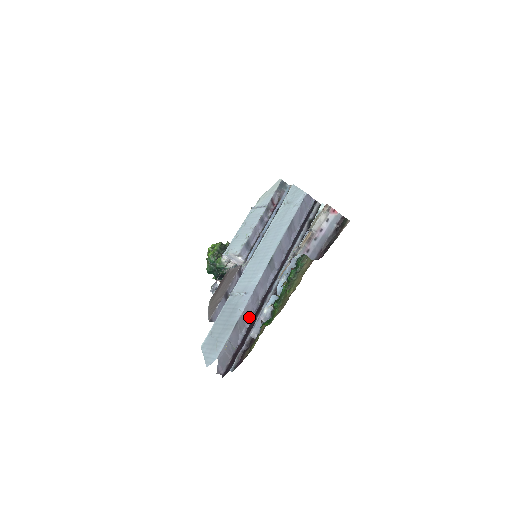
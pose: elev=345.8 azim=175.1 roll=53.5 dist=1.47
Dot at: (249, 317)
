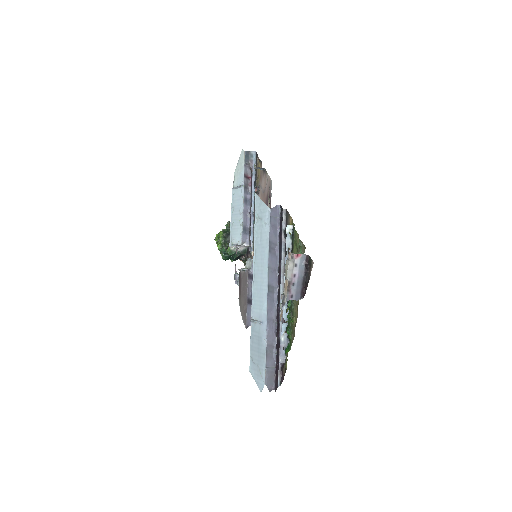
Dot at: (273, 338)
